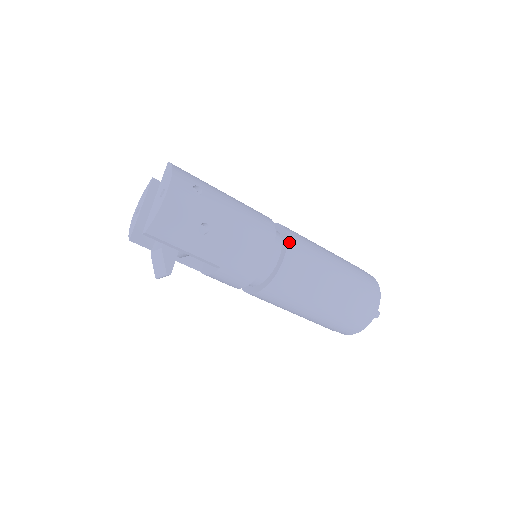
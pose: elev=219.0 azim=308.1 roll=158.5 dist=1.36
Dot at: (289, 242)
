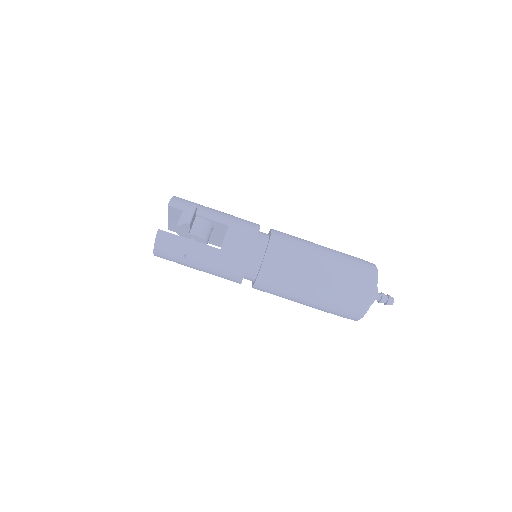
Dot at: occluded
